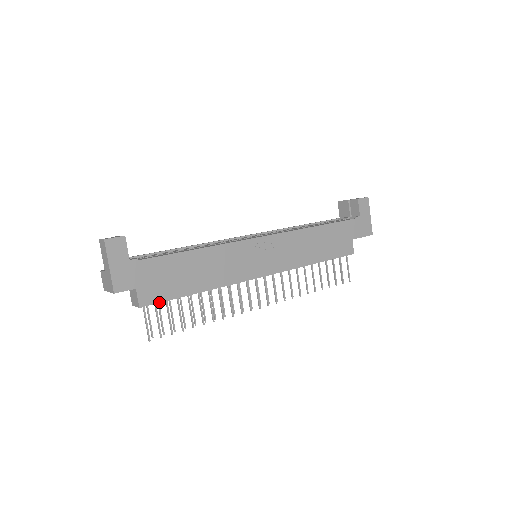
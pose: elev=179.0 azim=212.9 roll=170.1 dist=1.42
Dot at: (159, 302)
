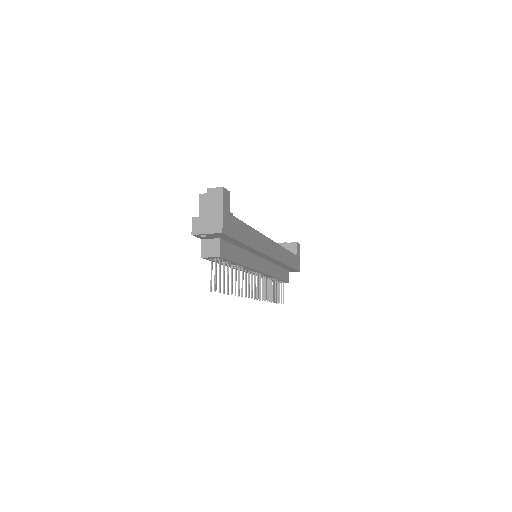
Dot at: (227, 259)
